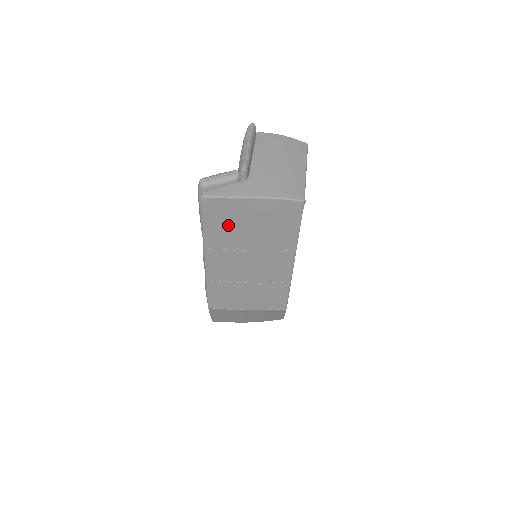
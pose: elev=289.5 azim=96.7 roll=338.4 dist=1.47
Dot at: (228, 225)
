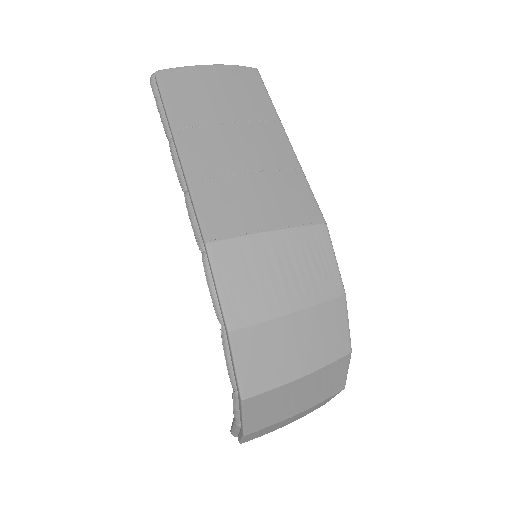
Dot at: (191, 95)
